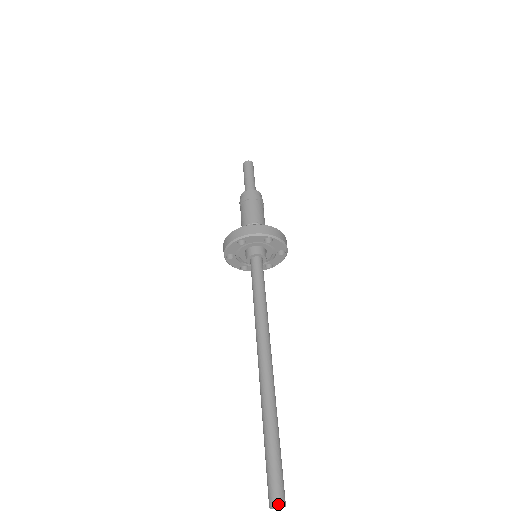
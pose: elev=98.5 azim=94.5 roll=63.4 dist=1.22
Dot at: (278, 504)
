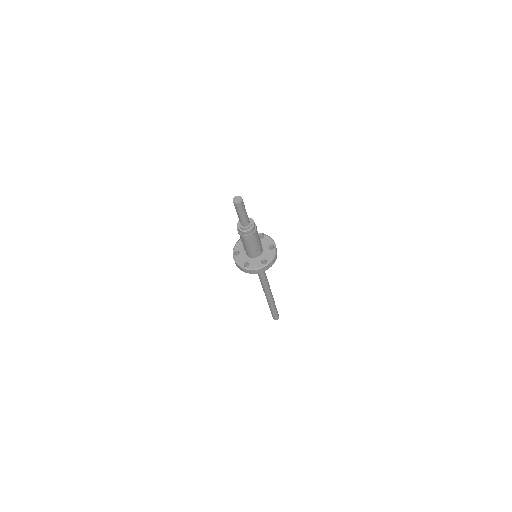
Dot at: occluded
